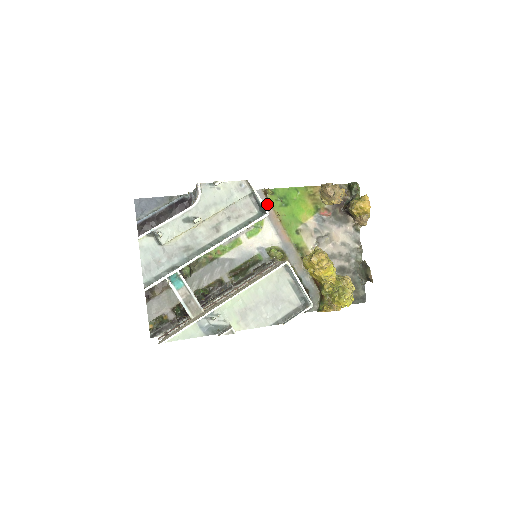
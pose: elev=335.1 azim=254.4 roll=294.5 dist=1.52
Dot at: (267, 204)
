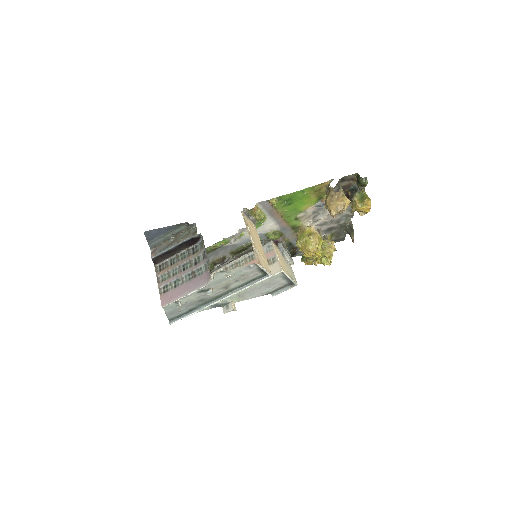
Dot at: (271, 208)
